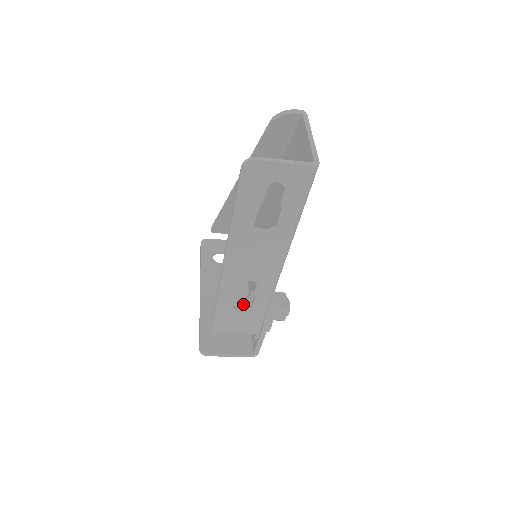
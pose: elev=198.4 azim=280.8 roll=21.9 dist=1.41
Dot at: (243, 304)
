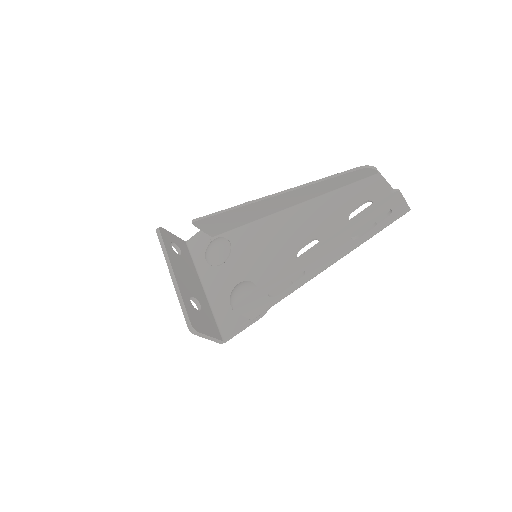
Dot at: (204, 296)
